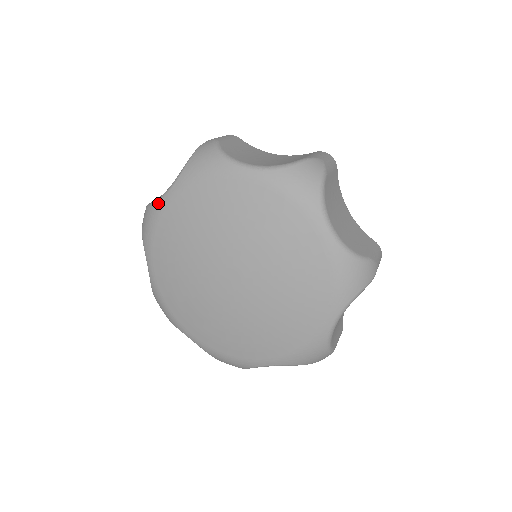
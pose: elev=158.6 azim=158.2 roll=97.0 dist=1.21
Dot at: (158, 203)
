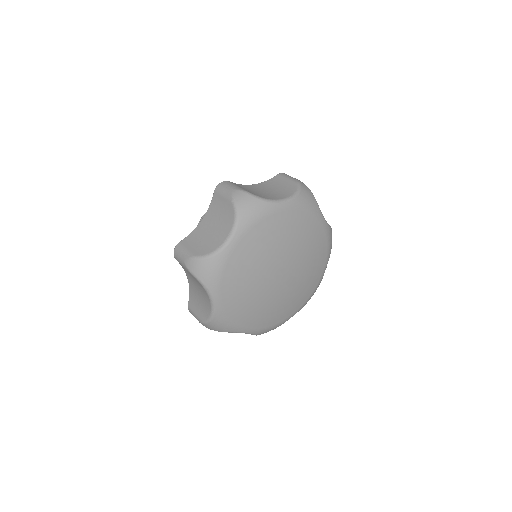
Dot at: (216, 312)
